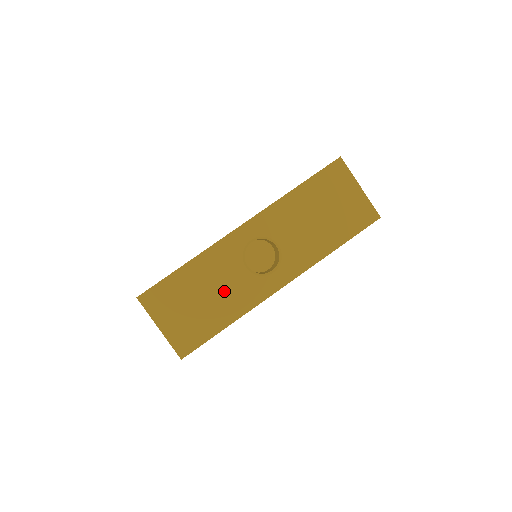
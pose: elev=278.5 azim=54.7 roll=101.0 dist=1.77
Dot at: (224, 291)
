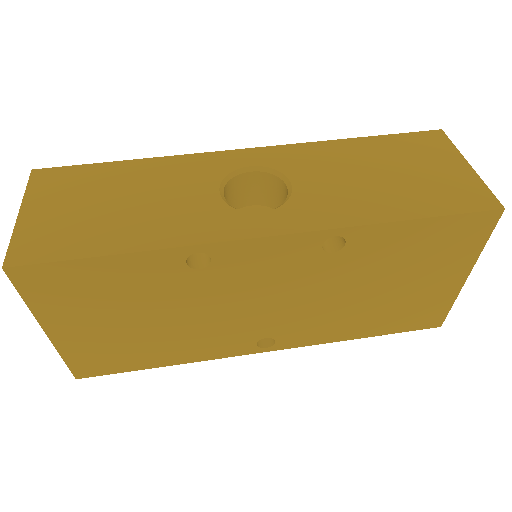
Dot at: (161, 206)
